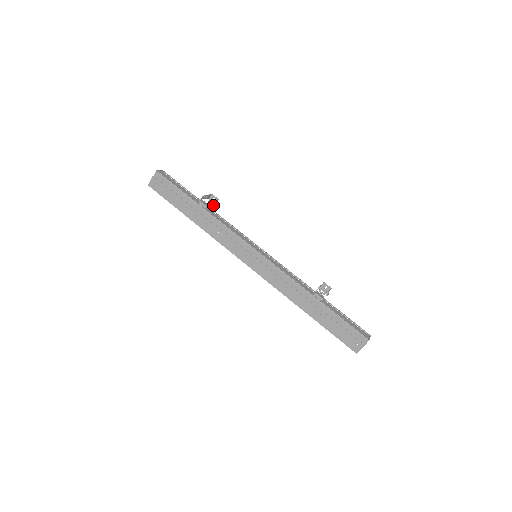
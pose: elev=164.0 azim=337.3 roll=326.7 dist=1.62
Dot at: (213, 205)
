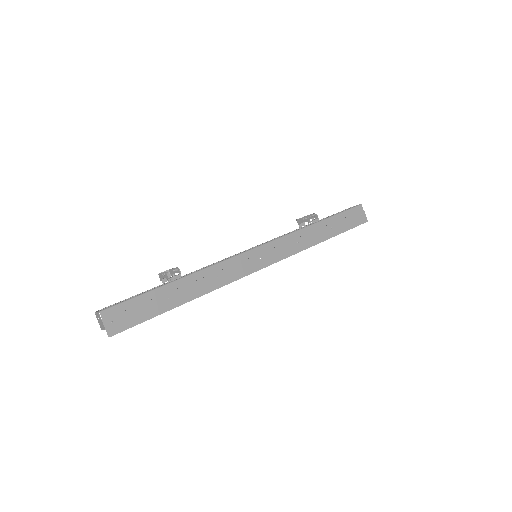
Dot at: occluded
